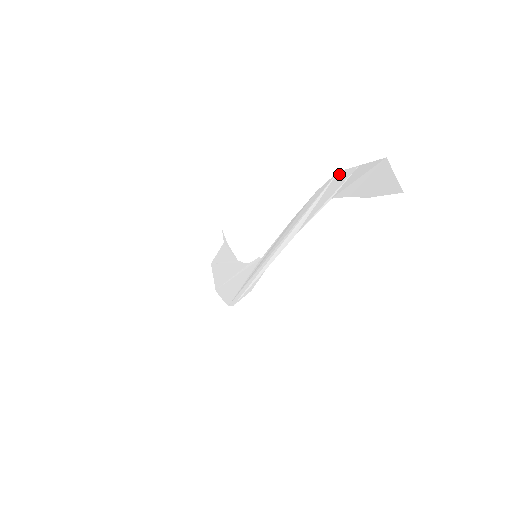
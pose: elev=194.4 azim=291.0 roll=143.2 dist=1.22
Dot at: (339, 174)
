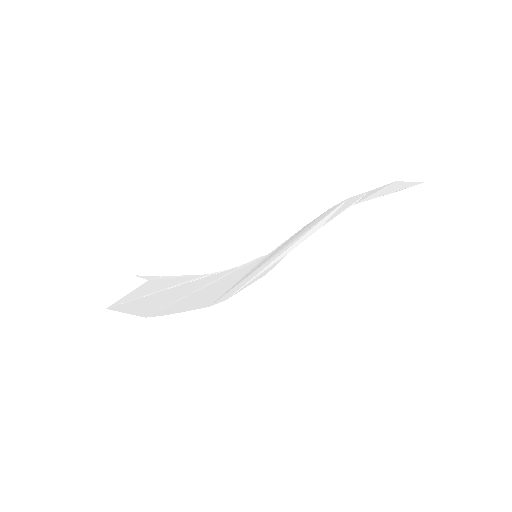
Dot at: (352, 197)
